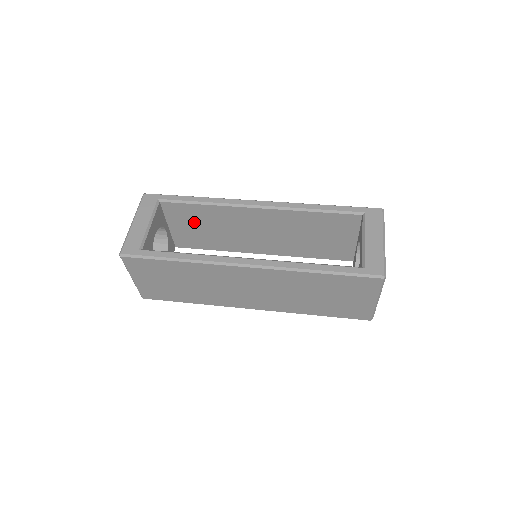
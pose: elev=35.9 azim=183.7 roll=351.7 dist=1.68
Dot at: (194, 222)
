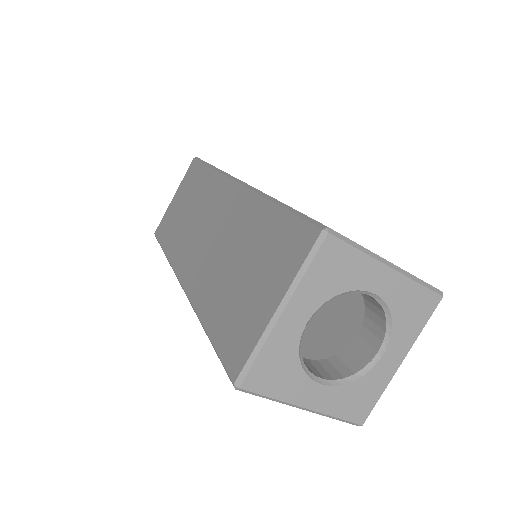
Dot at: occluded
